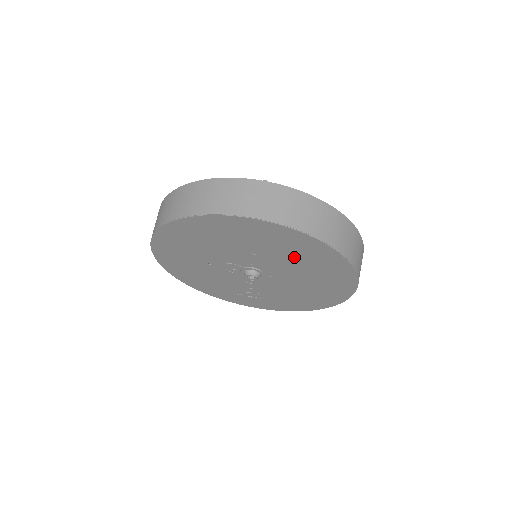
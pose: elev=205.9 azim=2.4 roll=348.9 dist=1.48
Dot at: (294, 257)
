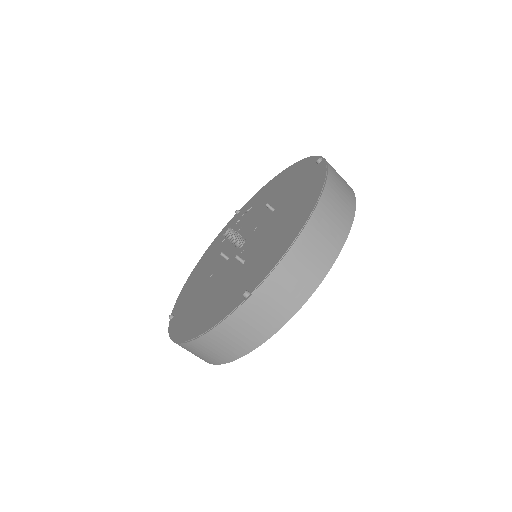
Dot at: occluded
